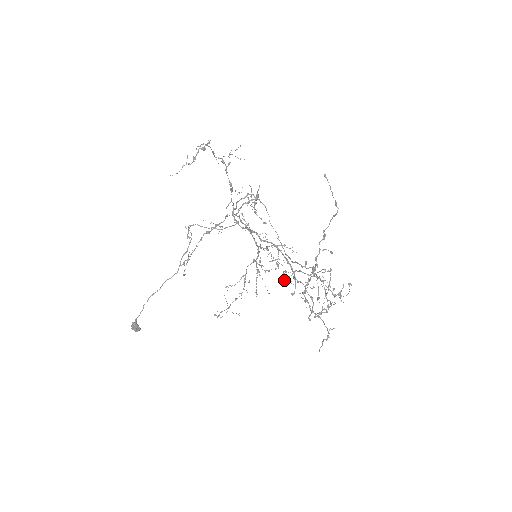
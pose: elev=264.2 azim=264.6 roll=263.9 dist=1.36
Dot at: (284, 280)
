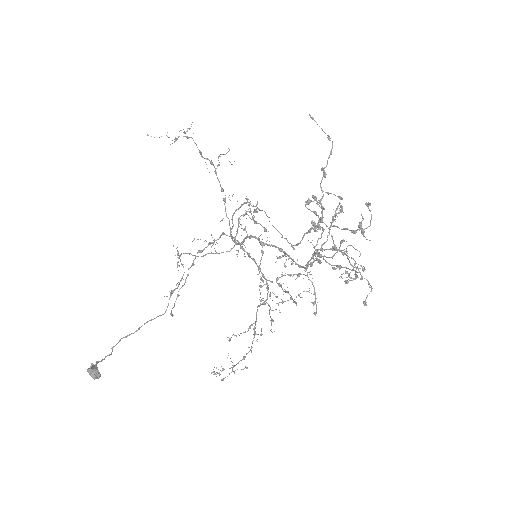
Dot at: occluded
